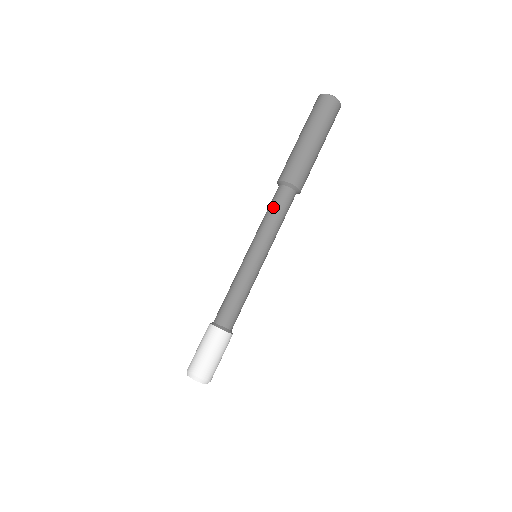
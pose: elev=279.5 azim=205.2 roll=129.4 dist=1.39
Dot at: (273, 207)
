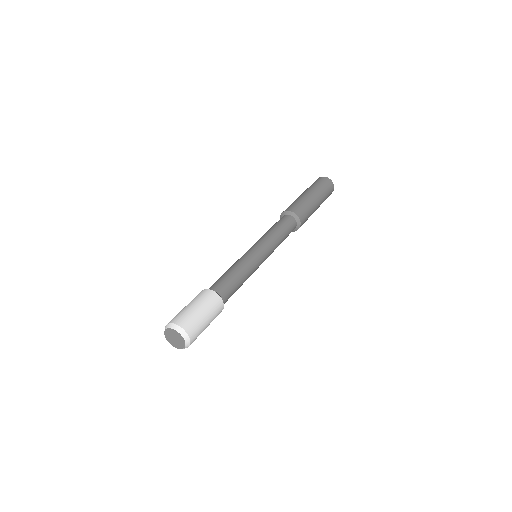
Dot at: occluded
